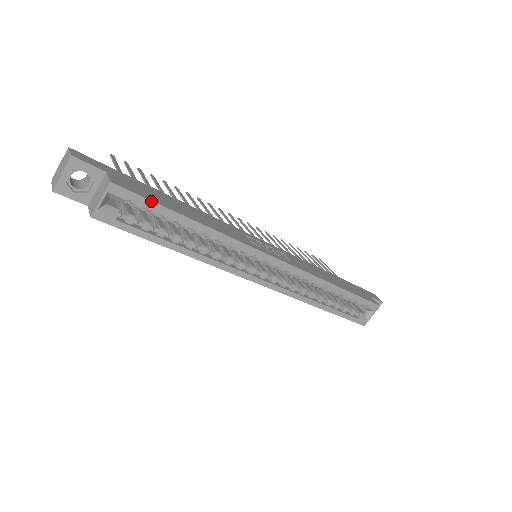
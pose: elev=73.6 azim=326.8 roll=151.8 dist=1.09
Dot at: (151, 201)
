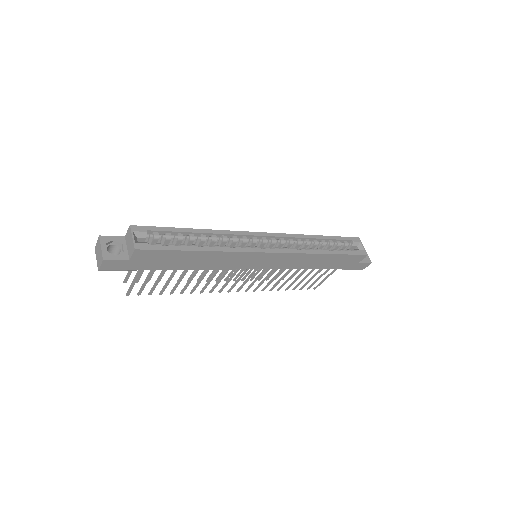
Dot at: (160, 227)
